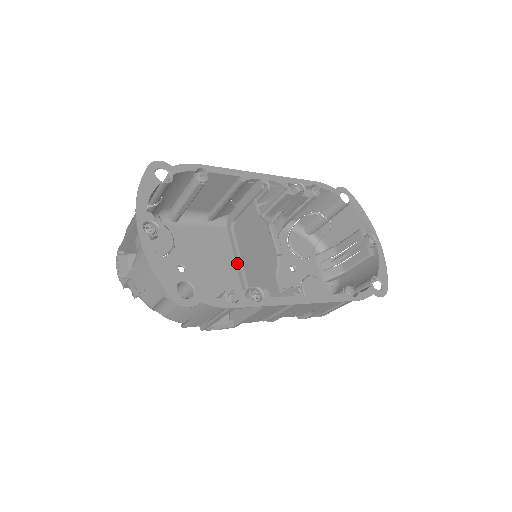
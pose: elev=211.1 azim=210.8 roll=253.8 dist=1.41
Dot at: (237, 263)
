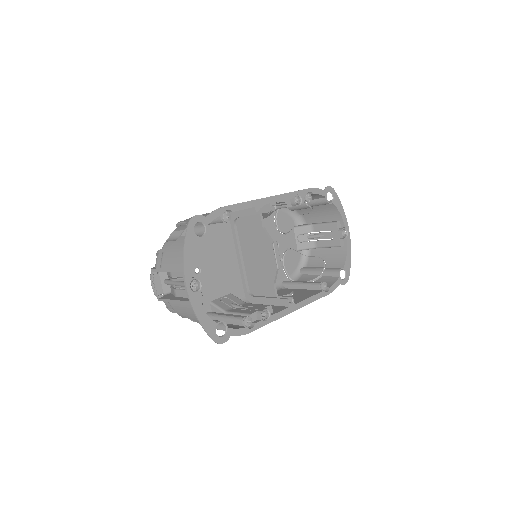
Dot at: (238, 254)
